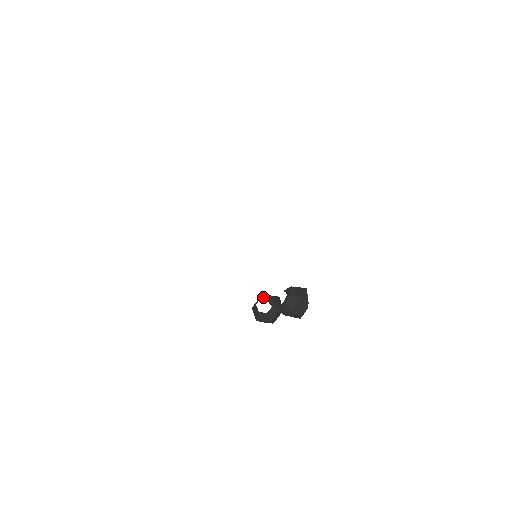
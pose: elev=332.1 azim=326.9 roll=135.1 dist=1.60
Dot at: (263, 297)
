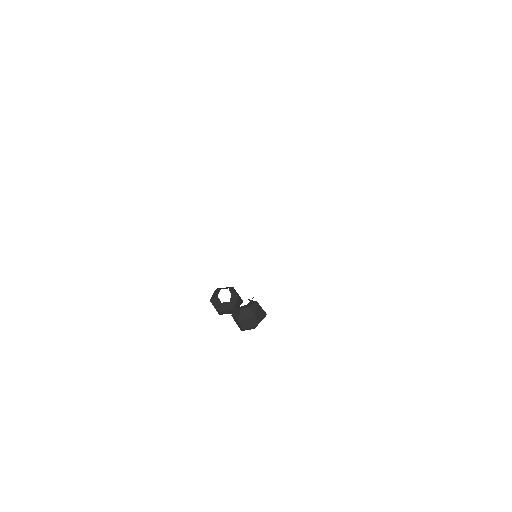
Dot at: (231, 289)
